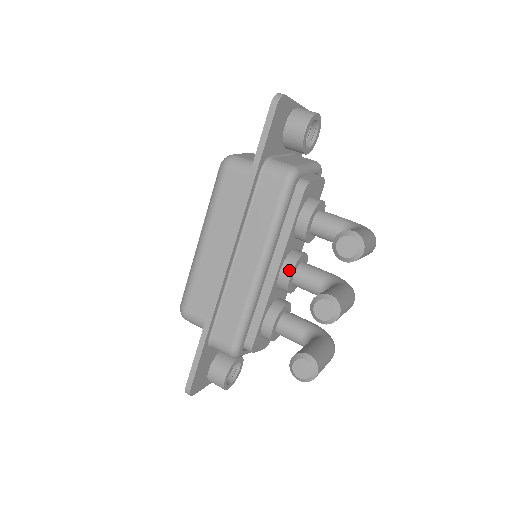
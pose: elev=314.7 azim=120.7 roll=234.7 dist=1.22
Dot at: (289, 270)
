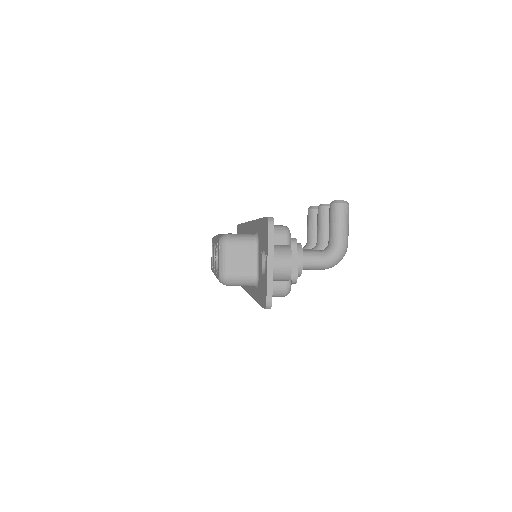
Dot at: occluded
